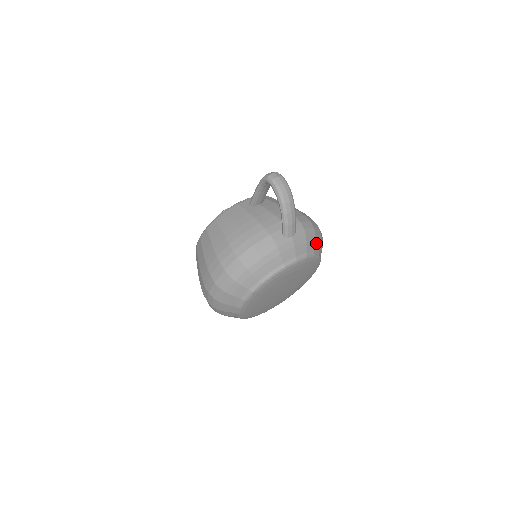
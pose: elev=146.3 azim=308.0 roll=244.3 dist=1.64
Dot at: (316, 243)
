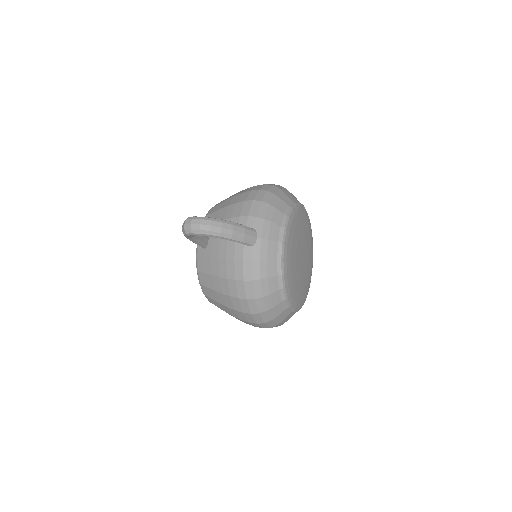
Dot at: (277, 207)
